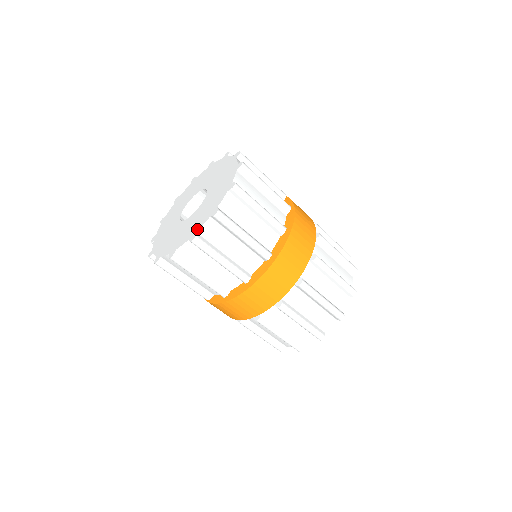
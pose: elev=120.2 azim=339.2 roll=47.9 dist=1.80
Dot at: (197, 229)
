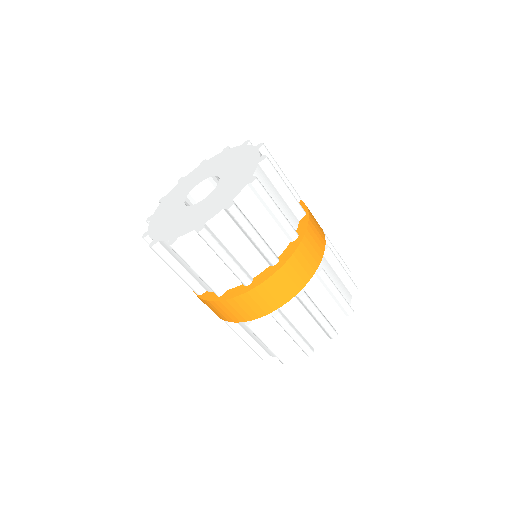
Dot at: (206, 220)
